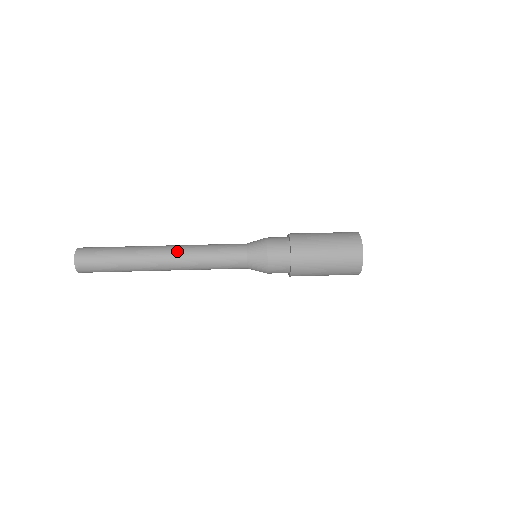
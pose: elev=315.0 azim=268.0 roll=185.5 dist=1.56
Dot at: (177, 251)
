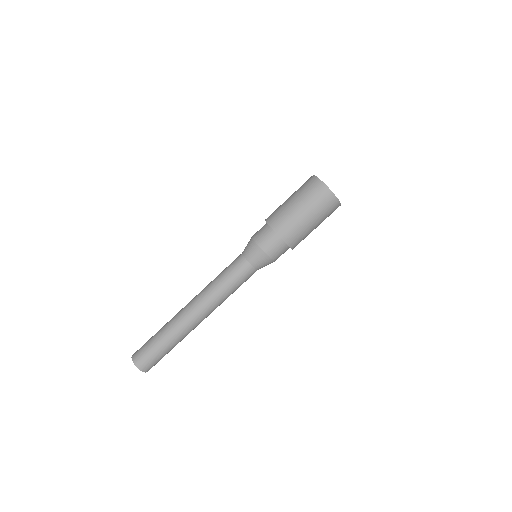
Dot at: (203, 307)
